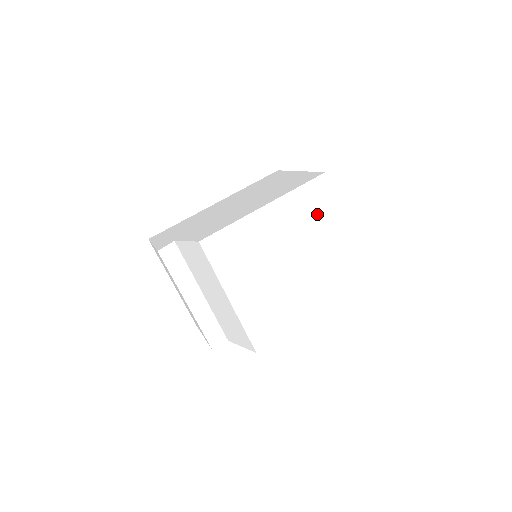
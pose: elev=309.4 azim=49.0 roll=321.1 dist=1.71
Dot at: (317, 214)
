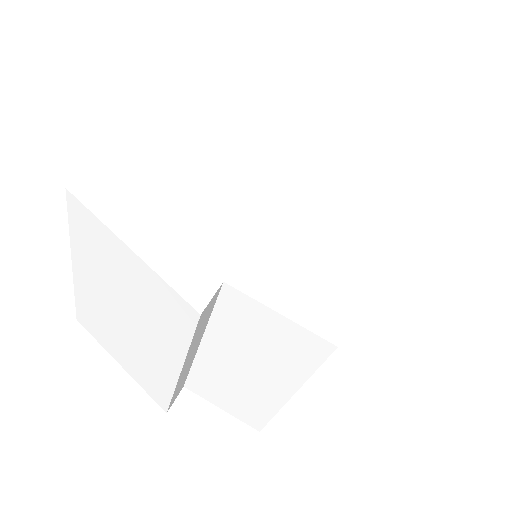
Dot at: occluded
